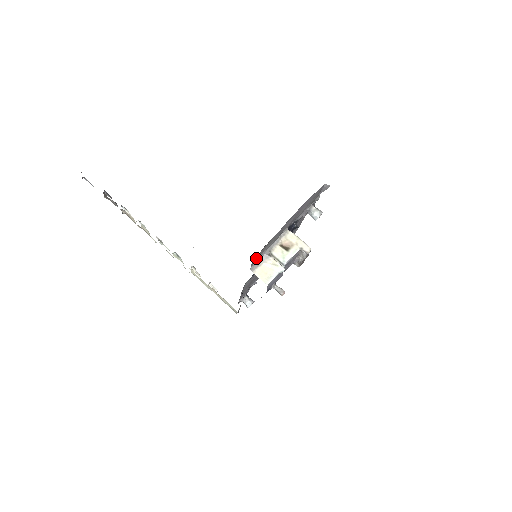
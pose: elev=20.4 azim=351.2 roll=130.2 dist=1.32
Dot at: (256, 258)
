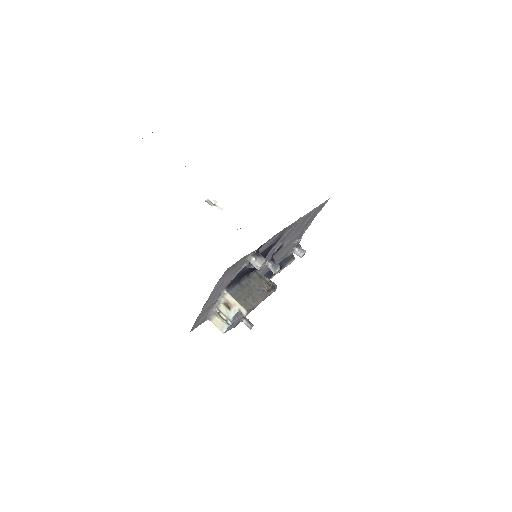
Dot at: (201, 321)
